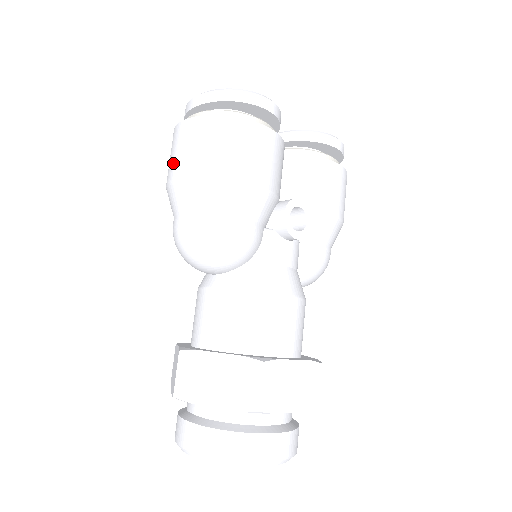
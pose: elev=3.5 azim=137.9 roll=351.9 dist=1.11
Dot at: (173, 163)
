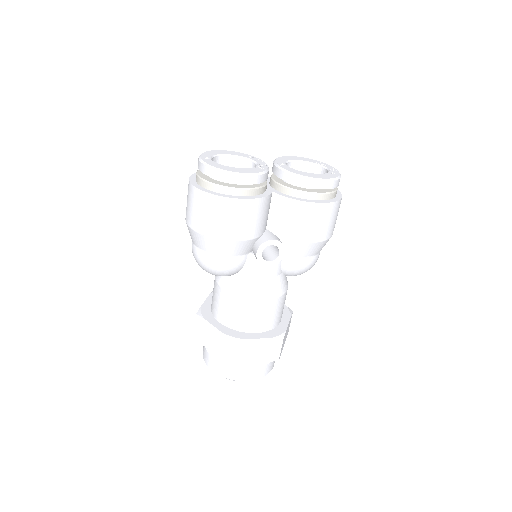
Dot at: (186, 208)
